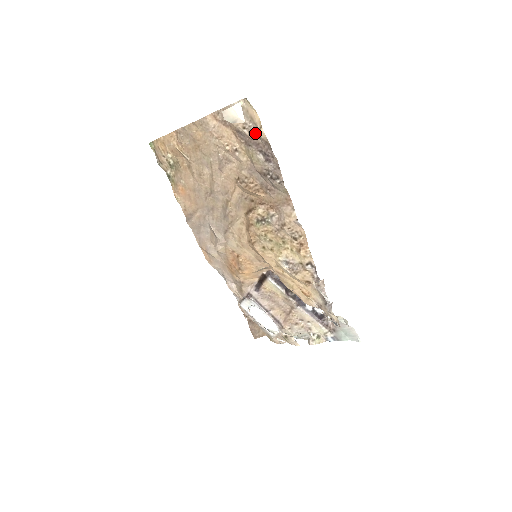
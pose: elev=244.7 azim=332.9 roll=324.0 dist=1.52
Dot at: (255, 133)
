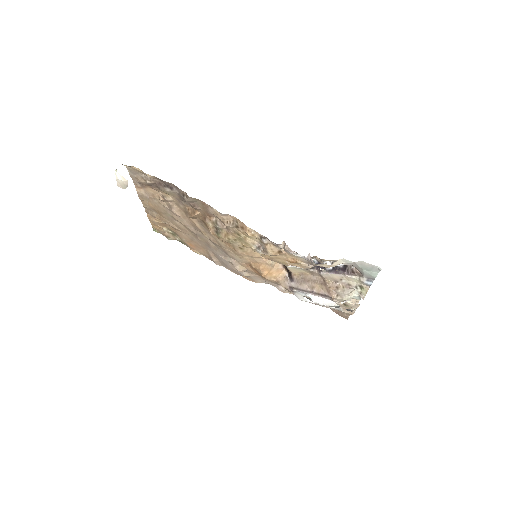
Dot at: (151, 178)
